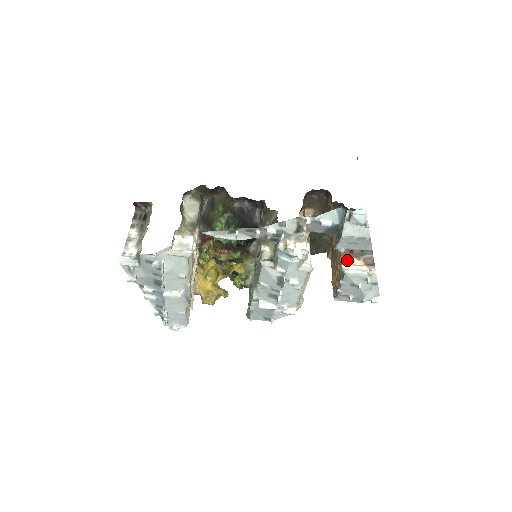
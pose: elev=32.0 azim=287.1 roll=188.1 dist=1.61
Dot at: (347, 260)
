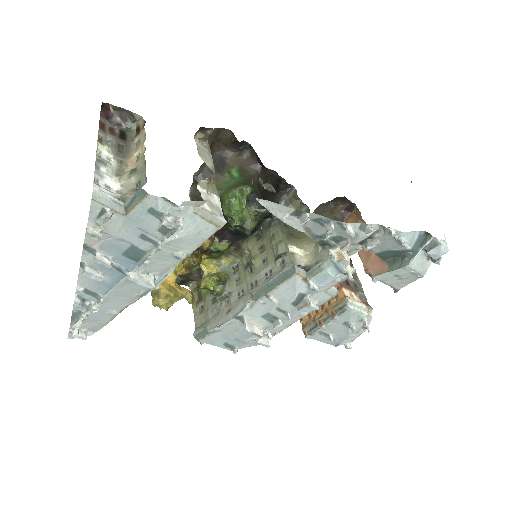
Dot at: (348, 292)
